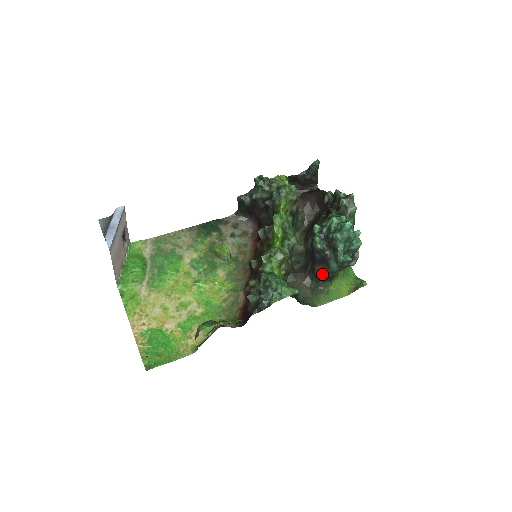
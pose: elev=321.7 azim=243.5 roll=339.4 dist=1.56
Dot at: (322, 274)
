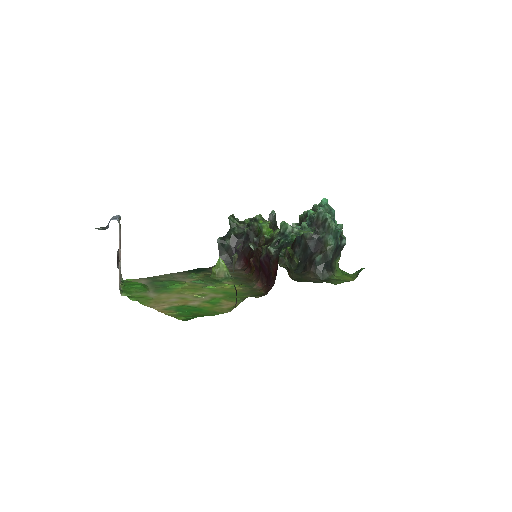
Dot at: (323, 257)
